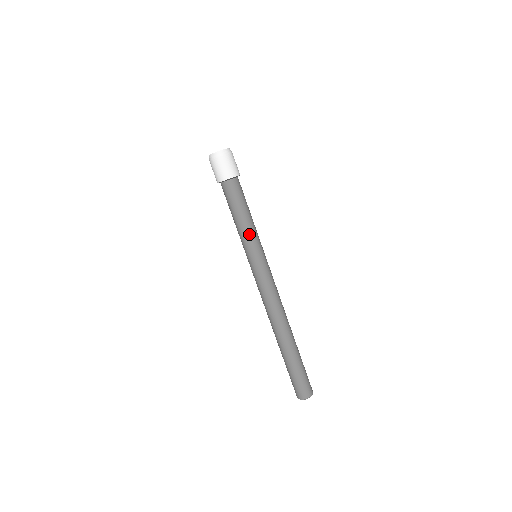
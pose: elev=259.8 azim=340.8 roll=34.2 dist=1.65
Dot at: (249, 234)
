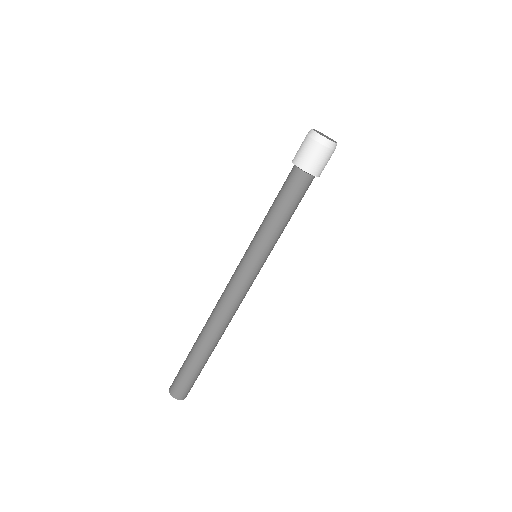
Dot at: (271, 235)
